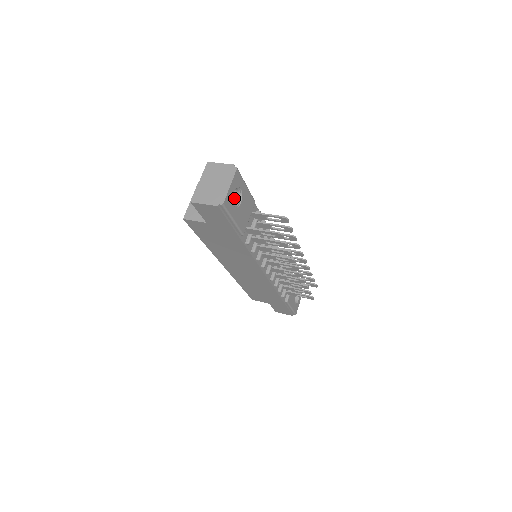
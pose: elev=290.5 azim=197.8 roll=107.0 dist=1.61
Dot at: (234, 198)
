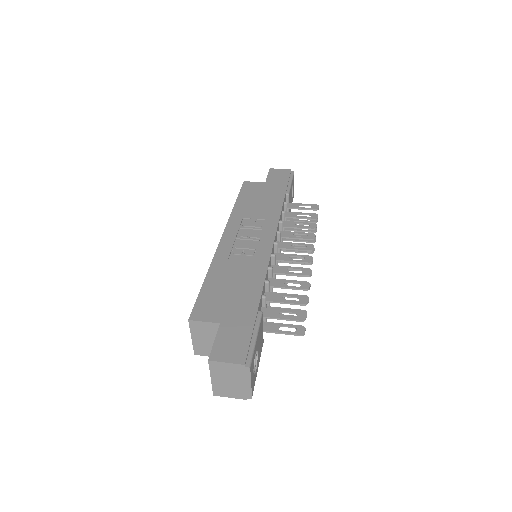
Dot at: occluded
